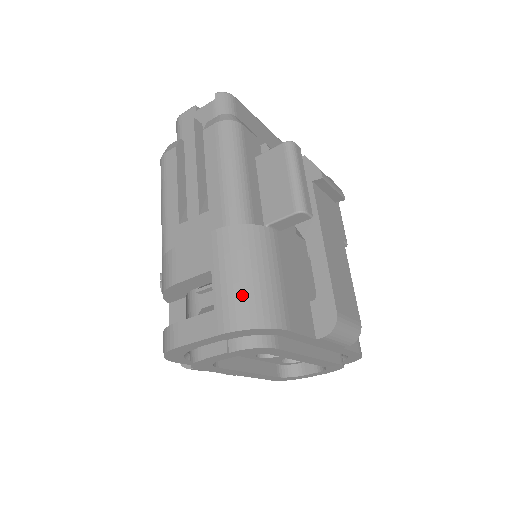
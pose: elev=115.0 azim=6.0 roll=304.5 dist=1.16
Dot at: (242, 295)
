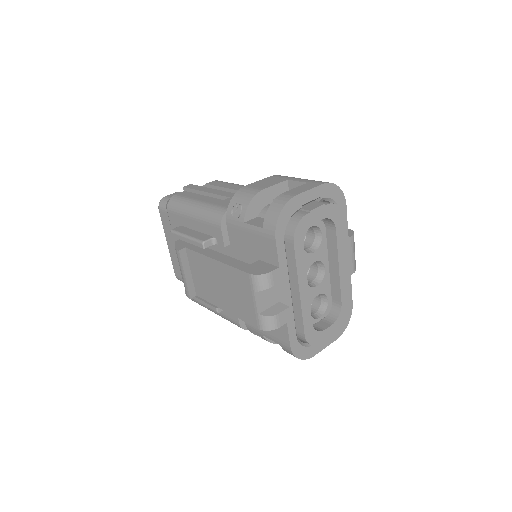
Dot at: occluded
